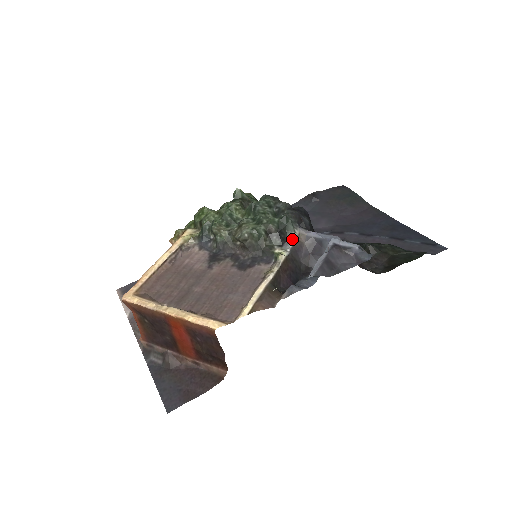
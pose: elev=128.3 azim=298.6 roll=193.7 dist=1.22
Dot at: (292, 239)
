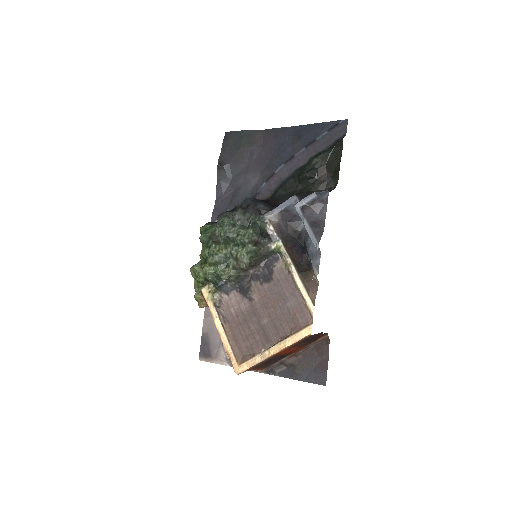
Dot at: (270, 229)
